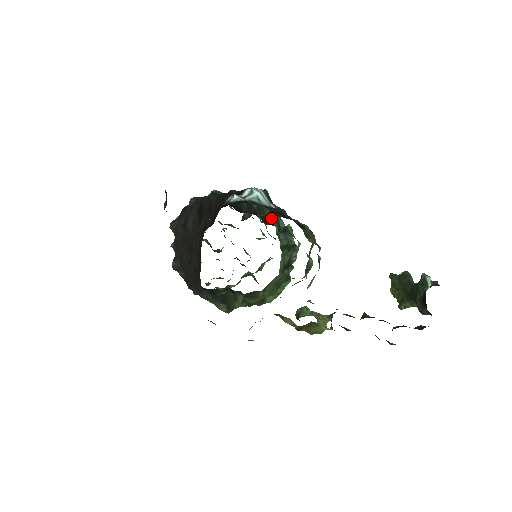
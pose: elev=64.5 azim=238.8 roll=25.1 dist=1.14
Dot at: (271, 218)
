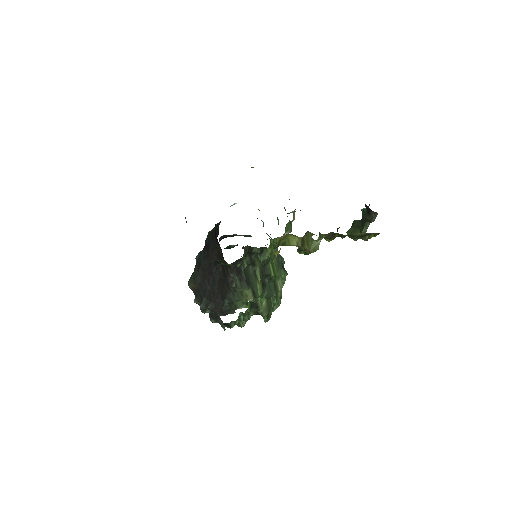
Dot at: occluded
